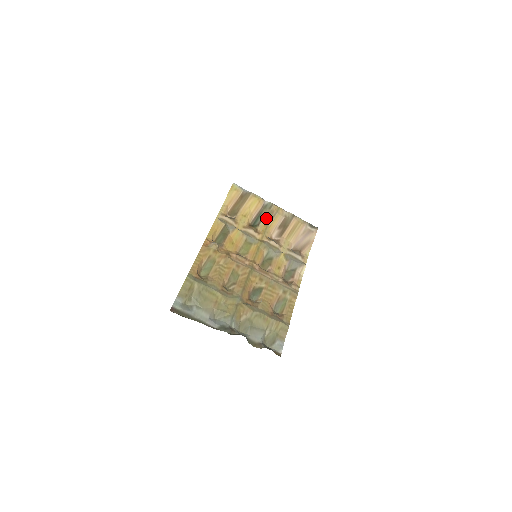
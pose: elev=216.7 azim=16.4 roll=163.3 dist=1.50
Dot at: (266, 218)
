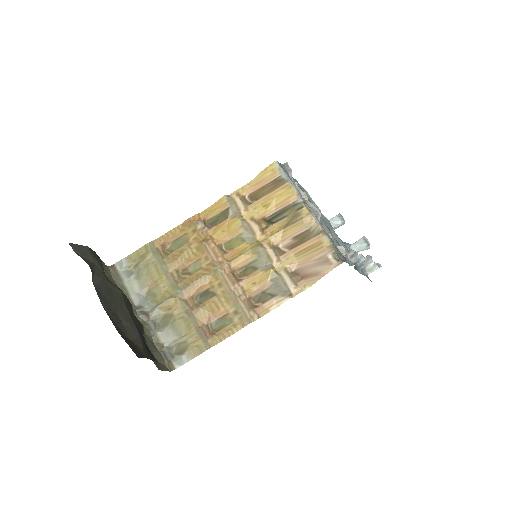
Dot at: (287, 219)
